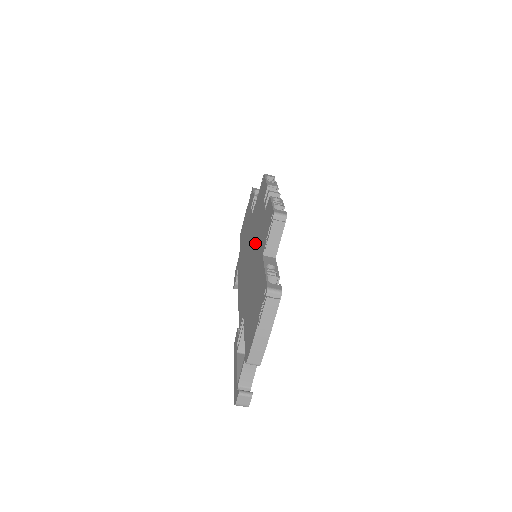
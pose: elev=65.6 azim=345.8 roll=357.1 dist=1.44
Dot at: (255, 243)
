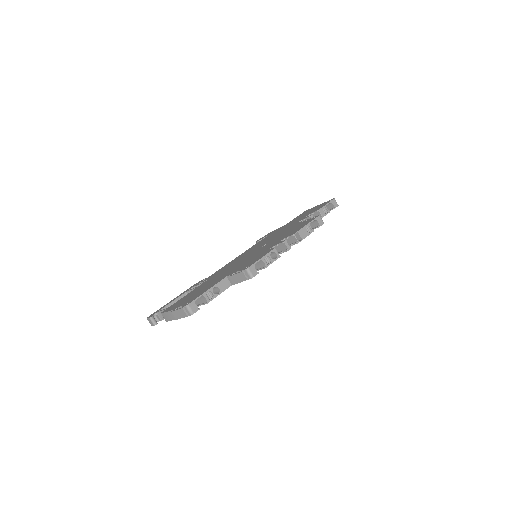
Dot at: (255, 253)
